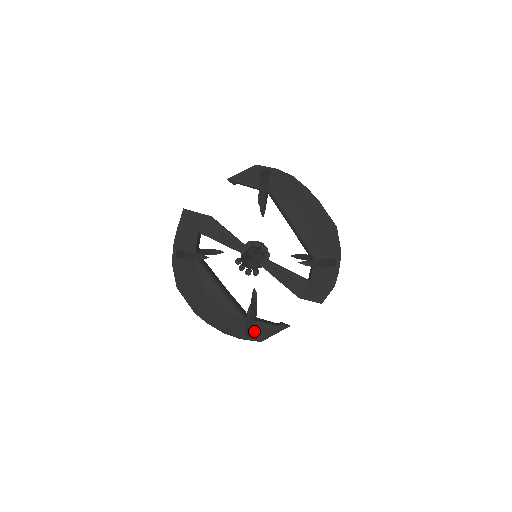
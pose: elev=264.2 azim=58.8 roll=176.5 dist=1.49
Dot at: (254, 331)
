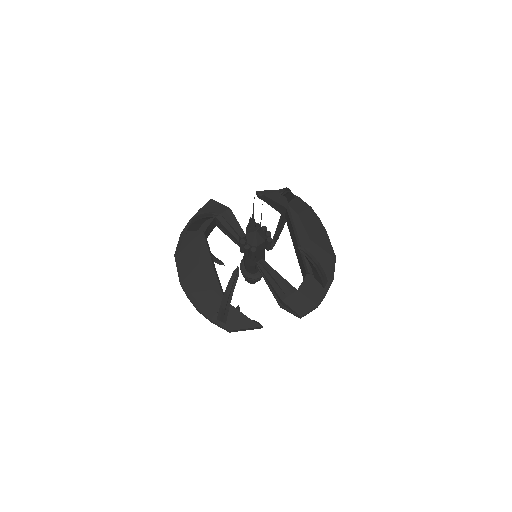
Dot at: (228, 317)
